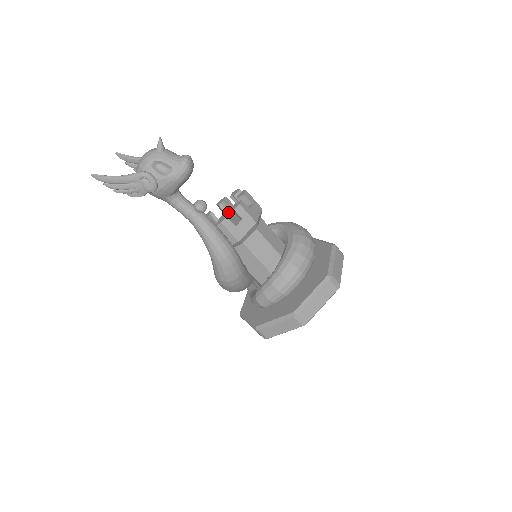
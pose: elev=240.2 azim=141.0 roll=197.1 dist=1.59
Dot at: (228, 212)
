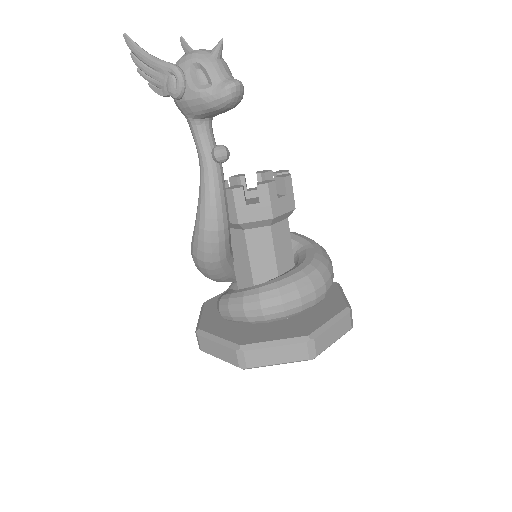
Dot at: occluded
